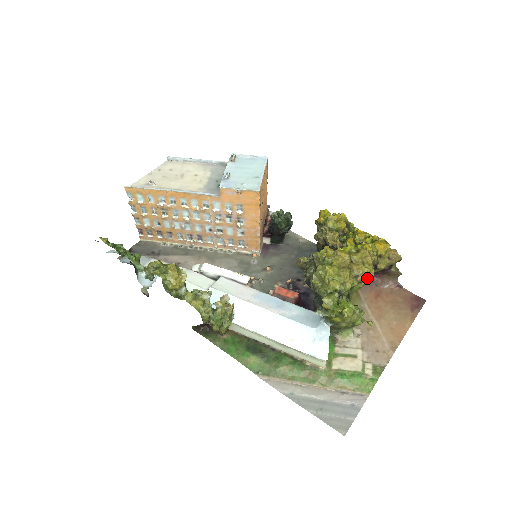
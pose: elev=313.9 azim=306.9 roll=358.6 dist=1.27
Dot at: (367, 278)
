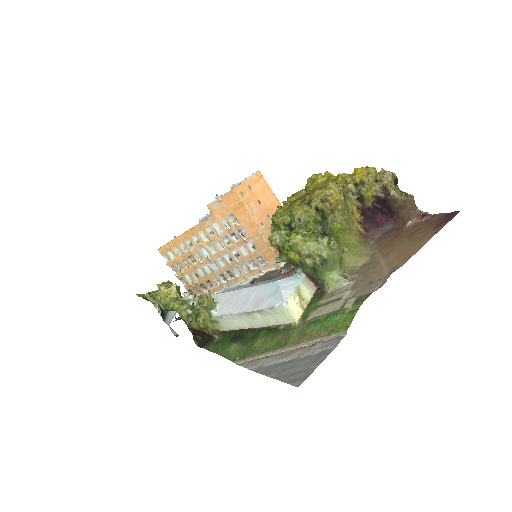
Dot at: (326, 200)
